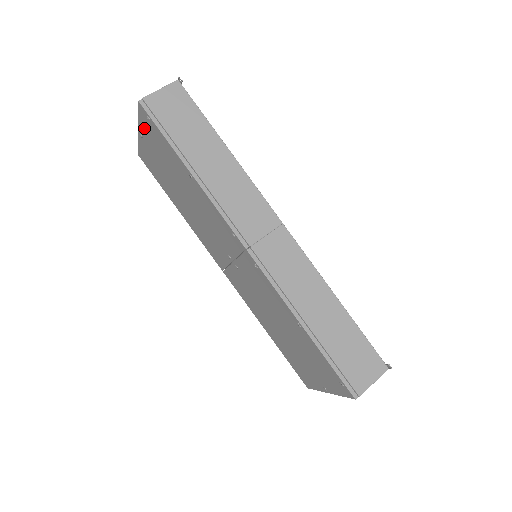
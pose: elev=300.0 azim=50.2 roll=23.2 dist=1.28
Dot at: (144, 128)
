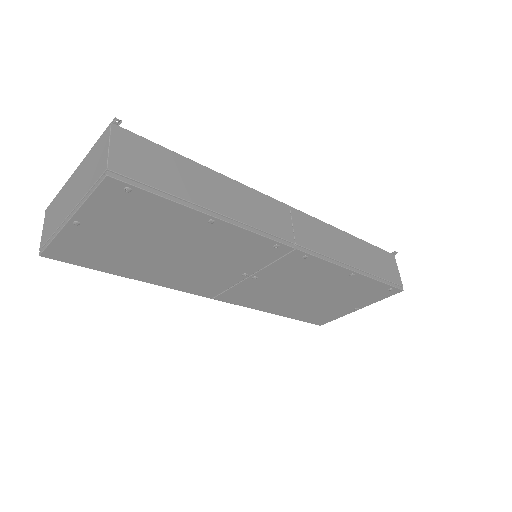
Dot at: (98, 209)
